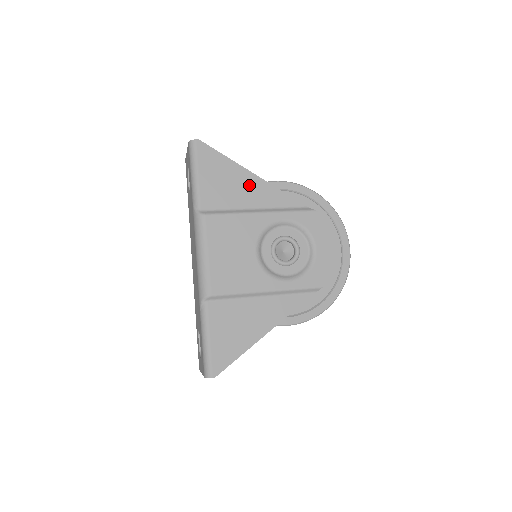
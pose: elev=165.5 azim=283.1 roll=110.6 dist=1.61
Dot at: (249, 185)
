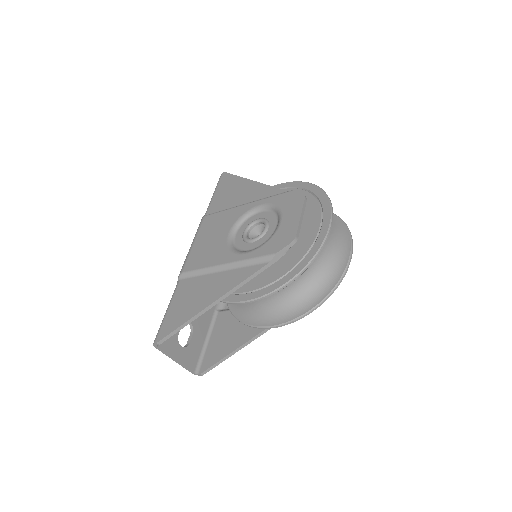
Dot at: (246, 189)
